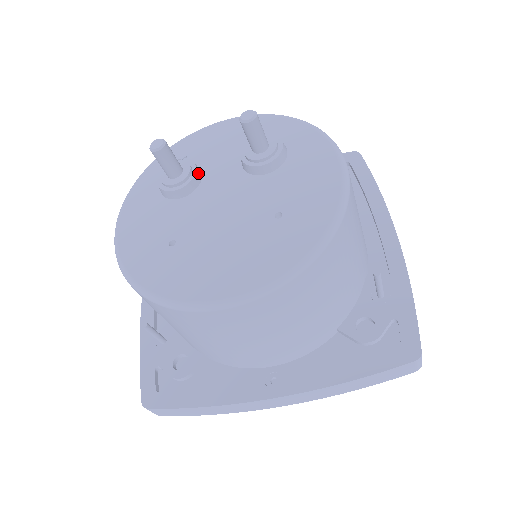
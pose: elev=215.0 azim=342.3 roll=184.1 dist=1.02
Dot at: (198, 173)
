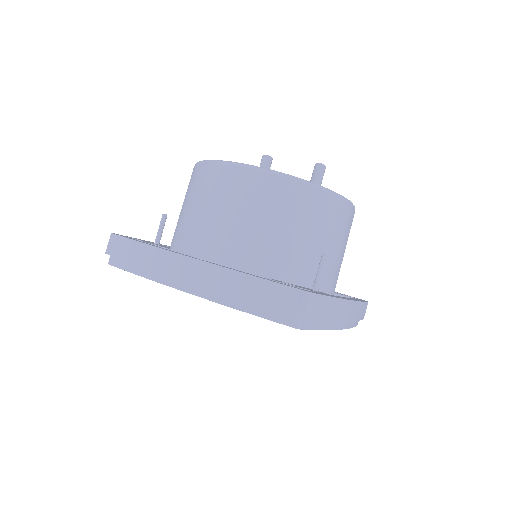
Dot at: occluded
